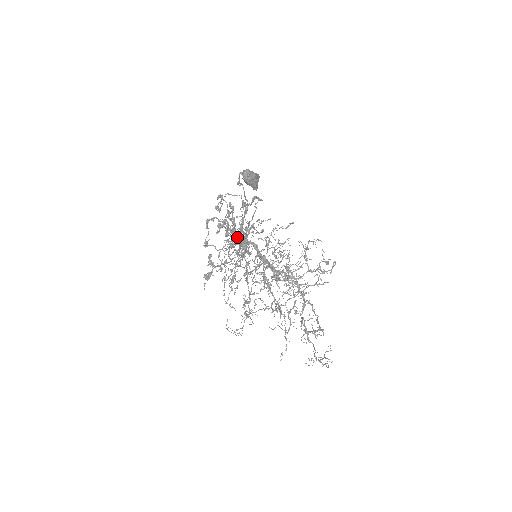
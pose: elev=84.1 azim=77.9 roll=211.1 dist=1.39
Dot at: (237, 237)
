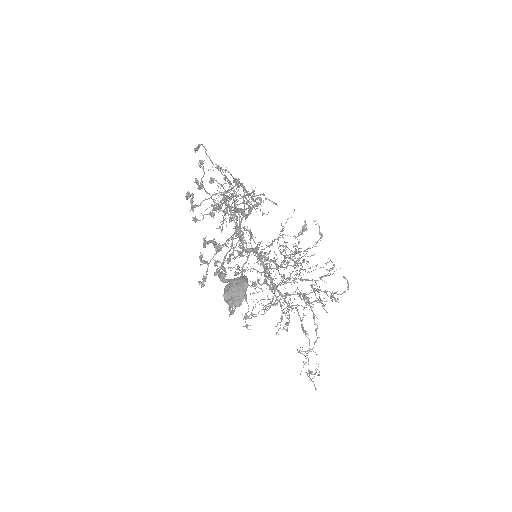
Dot at: (230, 259)
